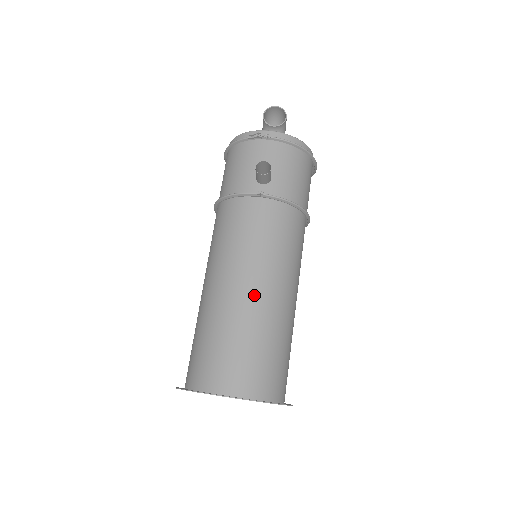
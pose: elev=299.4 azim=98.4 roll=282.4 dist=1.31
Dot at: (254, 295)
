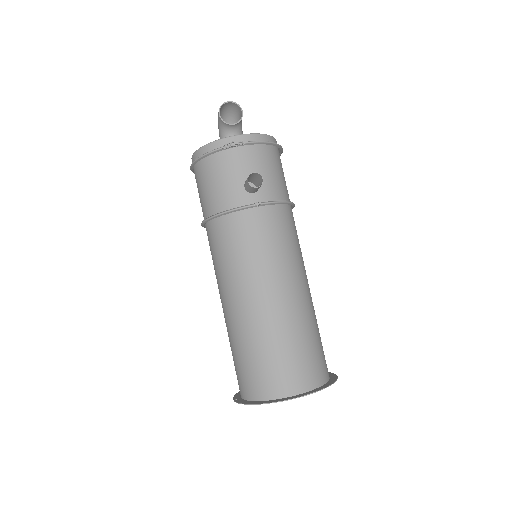
Dot at: (285, 301)
